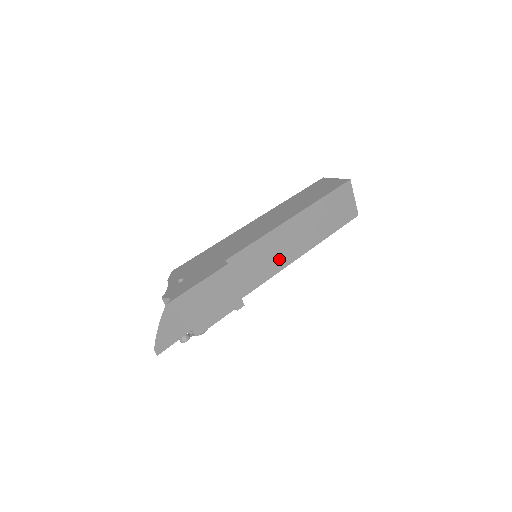
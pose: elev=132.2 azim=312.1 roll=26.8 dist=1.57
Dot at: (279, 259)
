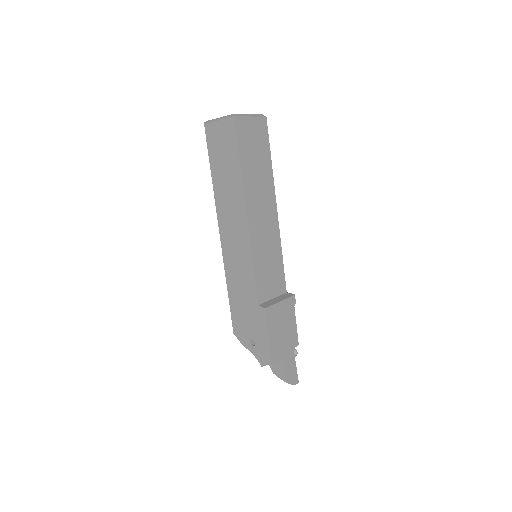
Dot at: (272, 242)
